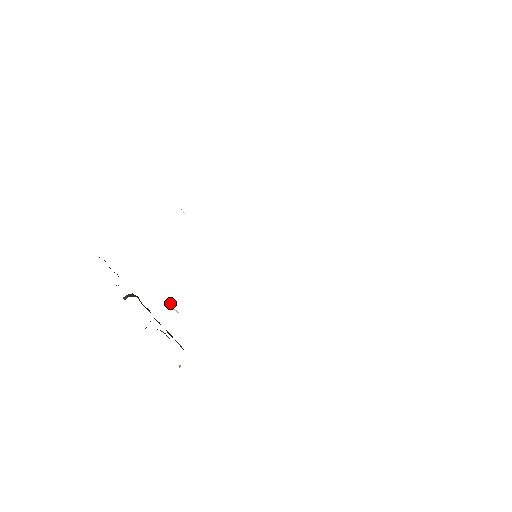
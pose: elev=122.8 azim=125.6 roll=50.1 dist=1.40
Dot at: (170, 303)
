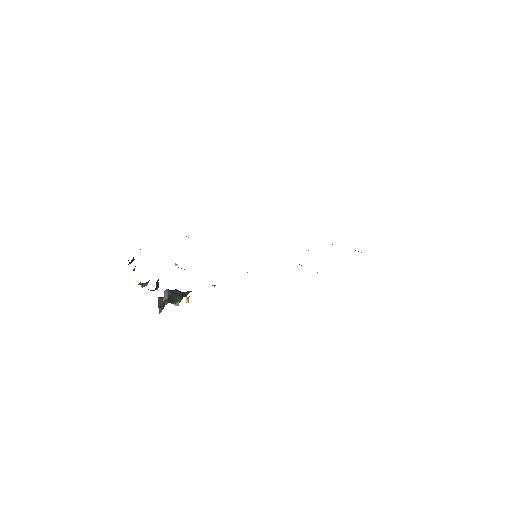
Dot at: (176, 265)
